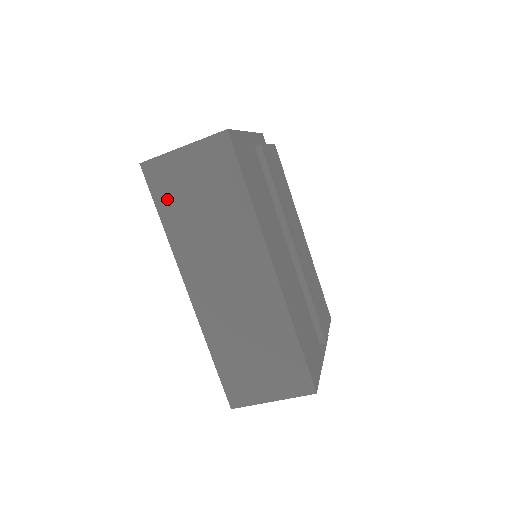
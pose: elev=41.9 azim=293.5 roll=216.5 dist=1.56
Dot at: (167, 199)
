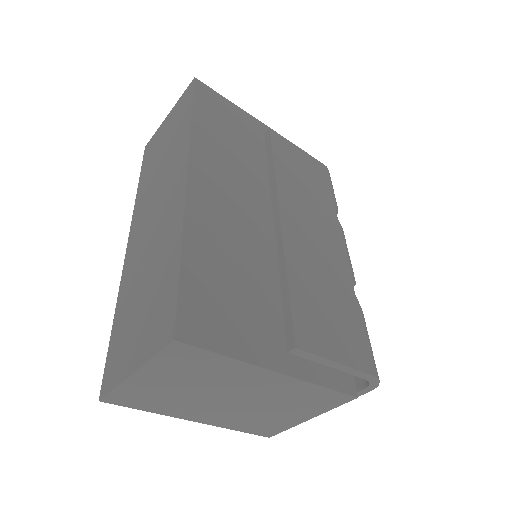
Dot at: (148, 163)
